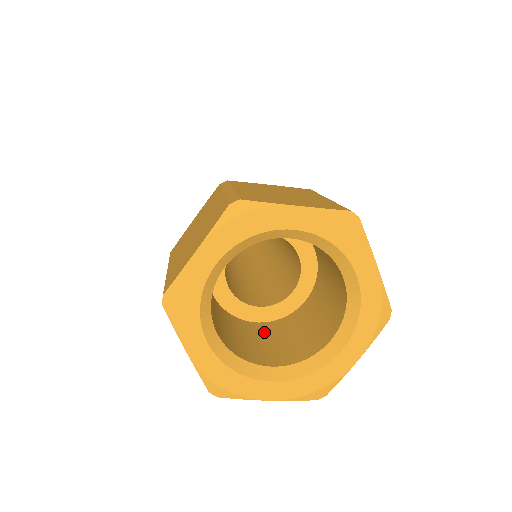
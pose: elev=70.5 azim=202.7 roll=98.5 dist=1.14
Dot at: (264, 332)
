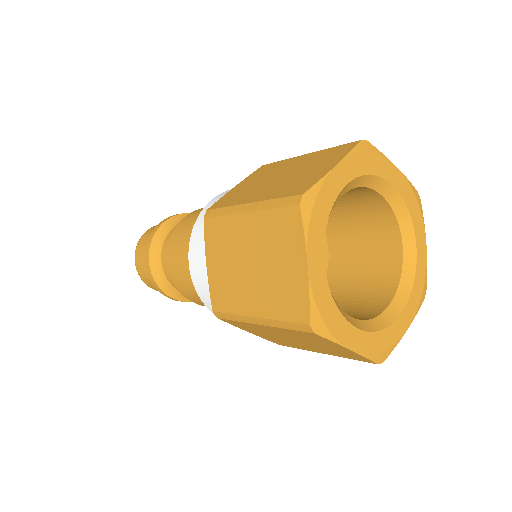
Dot at: (334, 297)
